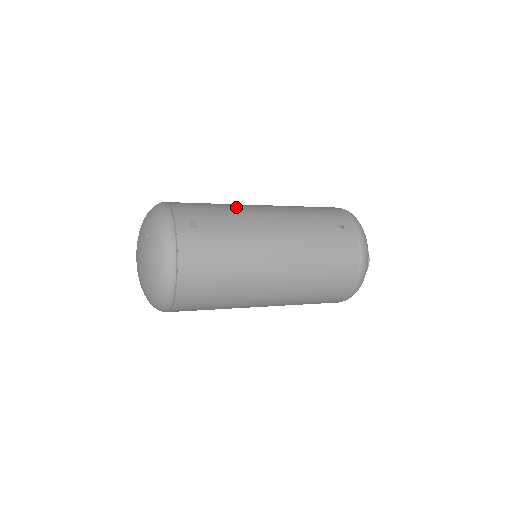
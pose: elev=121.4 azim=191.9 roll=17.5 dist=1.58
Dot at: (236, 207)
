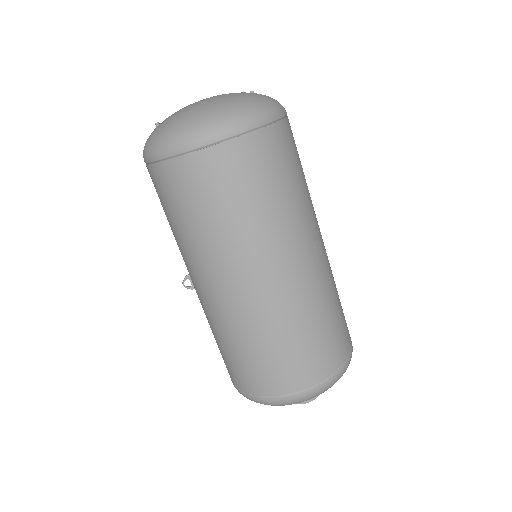
Dot at: occluded
